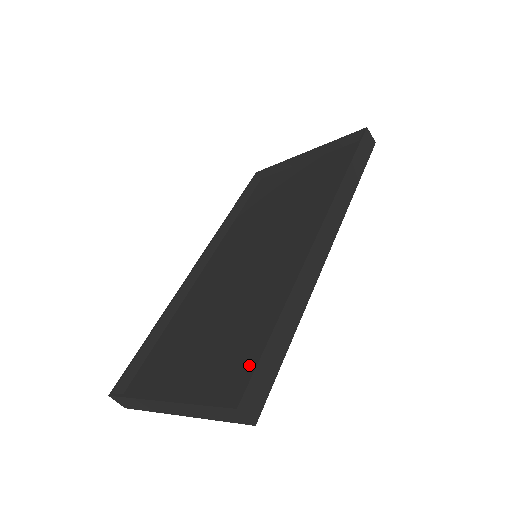
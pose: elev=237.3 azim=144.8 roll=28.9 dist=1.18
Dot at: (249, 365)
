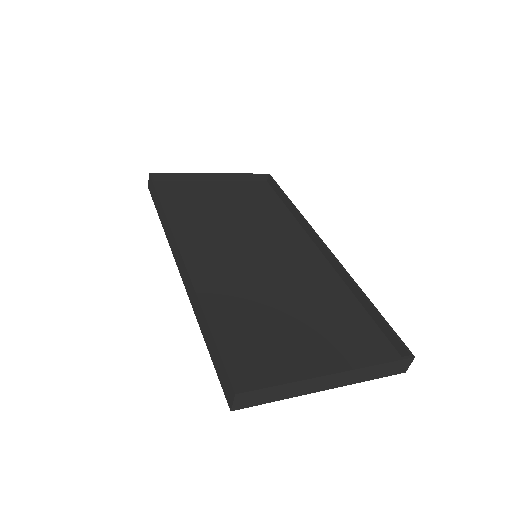
Dot at: (368, 335)
